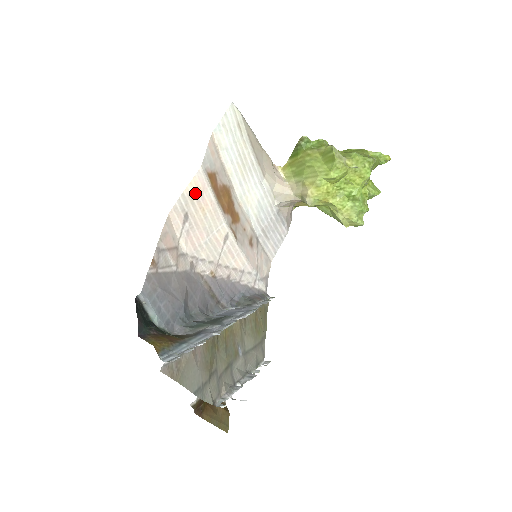
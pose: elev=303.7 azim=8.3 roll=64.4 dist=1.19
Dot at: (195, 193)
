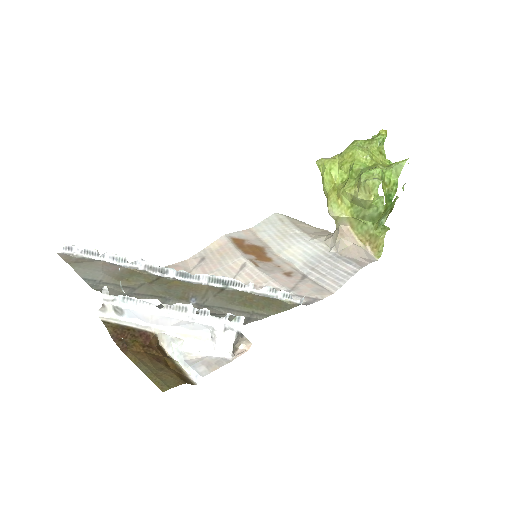
Dot at: (216, 247)
